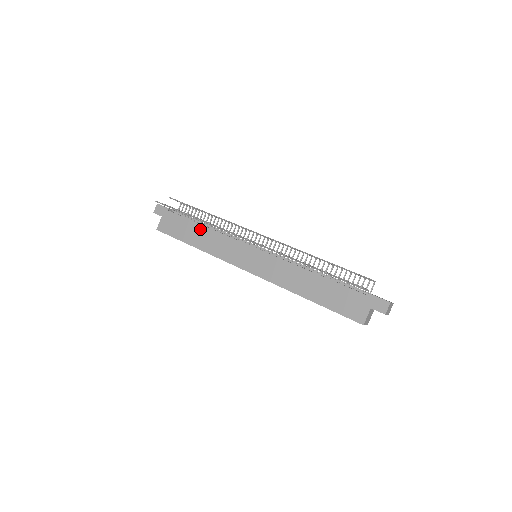
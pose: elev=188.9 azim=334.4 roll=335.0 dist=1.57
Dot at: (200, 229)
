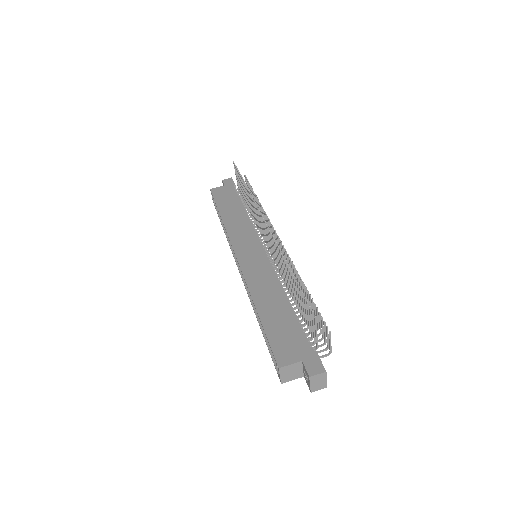
Dot at: (240, 209)
